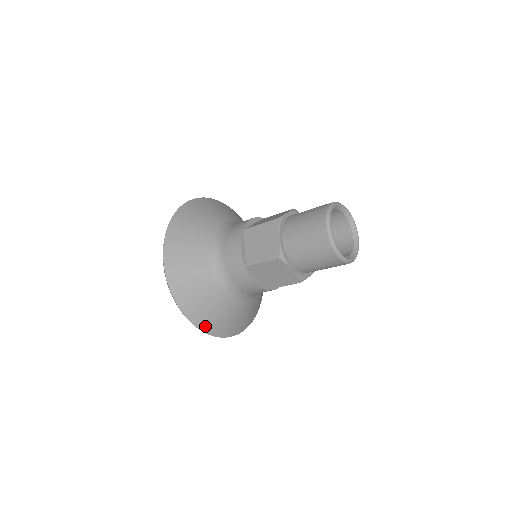
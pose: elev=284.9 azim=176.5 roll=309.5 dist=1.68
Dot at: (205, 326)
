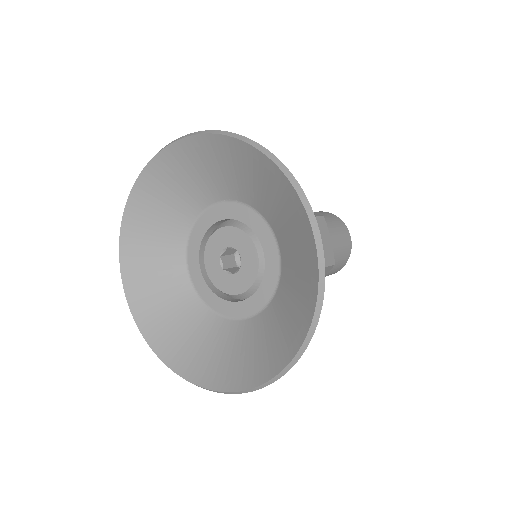
Dot at: occluded
